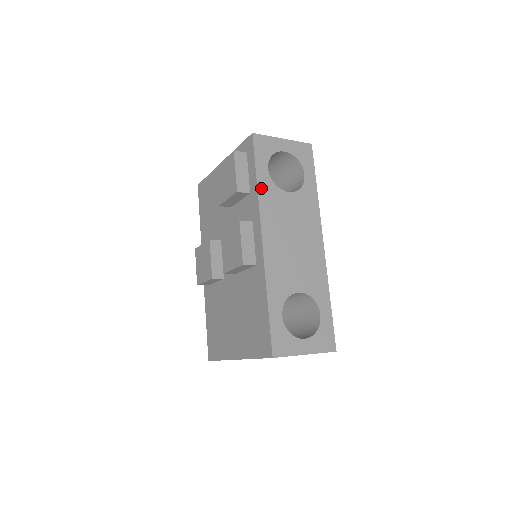
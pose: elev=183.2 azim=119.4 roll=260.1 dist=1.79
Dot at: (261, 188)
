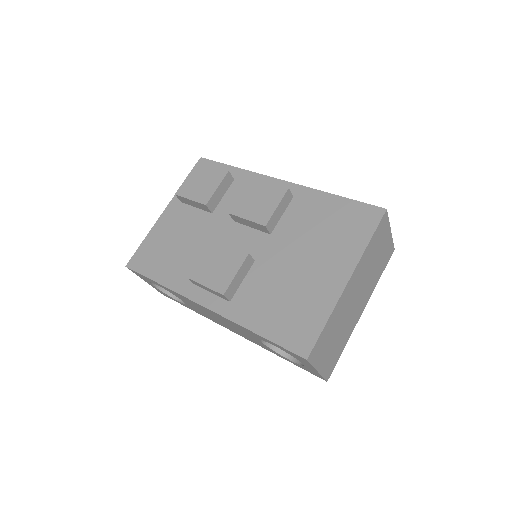
Dot at: occluded
